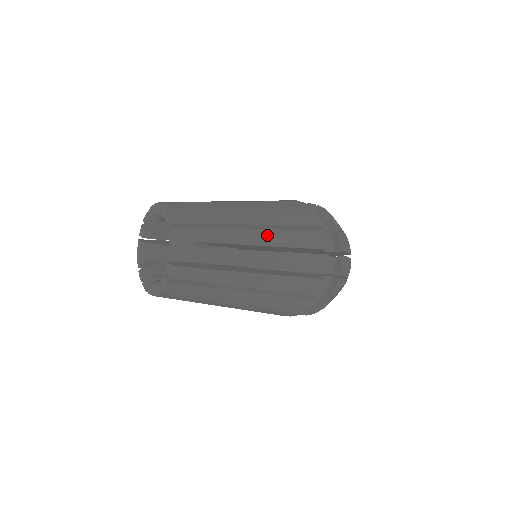
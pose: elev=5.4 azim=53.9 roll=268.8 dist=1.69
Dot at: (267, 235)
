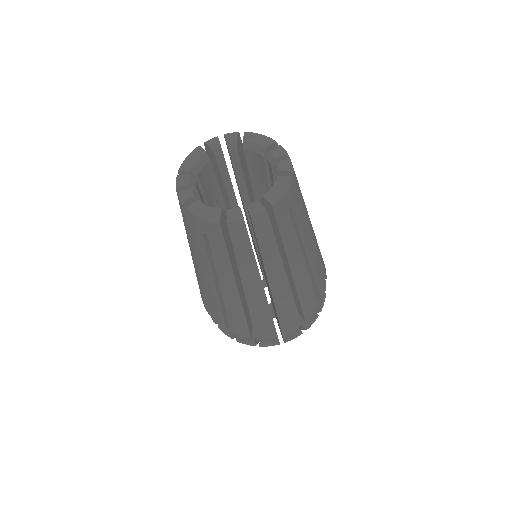
Dot at: (313, 251)
